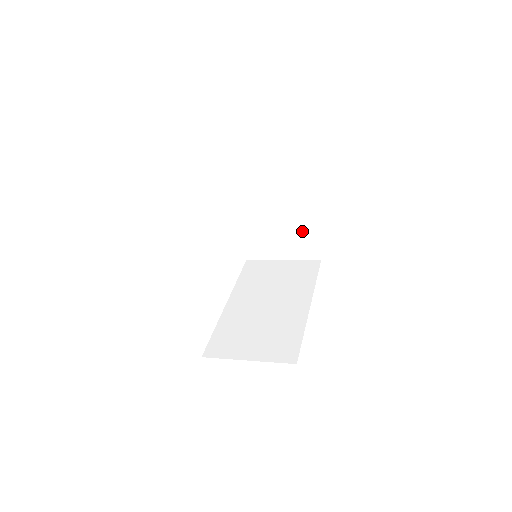
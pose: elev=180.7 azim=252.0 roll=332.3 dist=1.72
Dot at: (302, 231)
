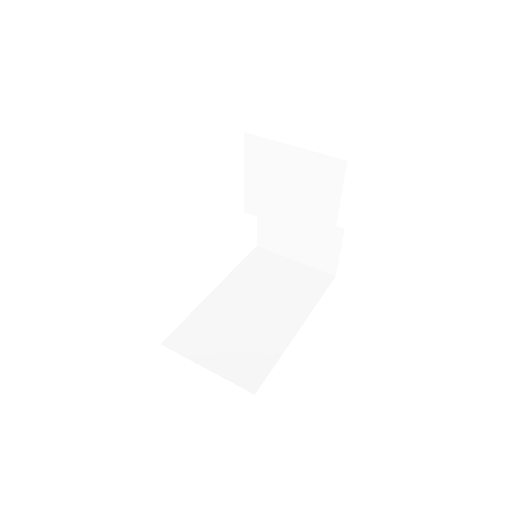
Dot at: occluded
